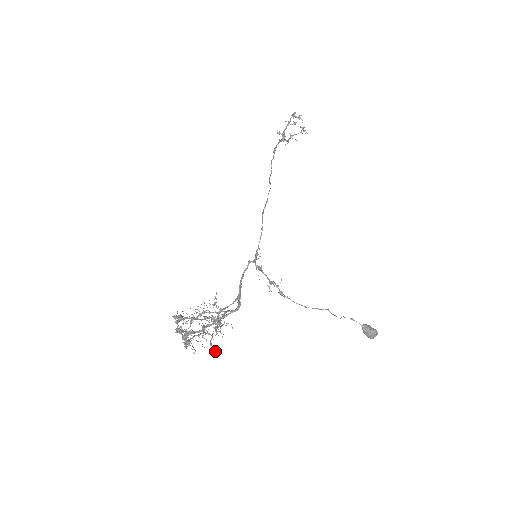
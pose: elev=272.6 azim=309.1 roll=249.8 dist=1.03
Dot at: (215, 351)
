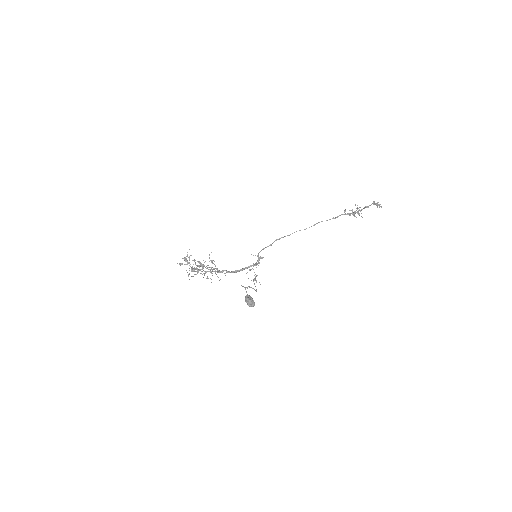
Dot at: (191, 276)
